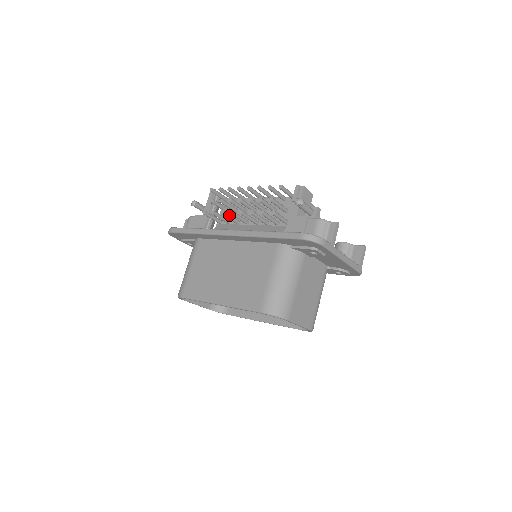
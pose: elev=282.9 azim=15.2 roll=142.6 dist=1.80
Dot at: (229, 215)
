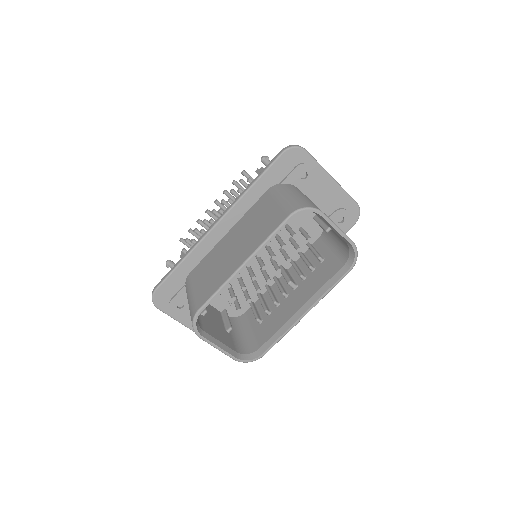
Dot at: occluded
